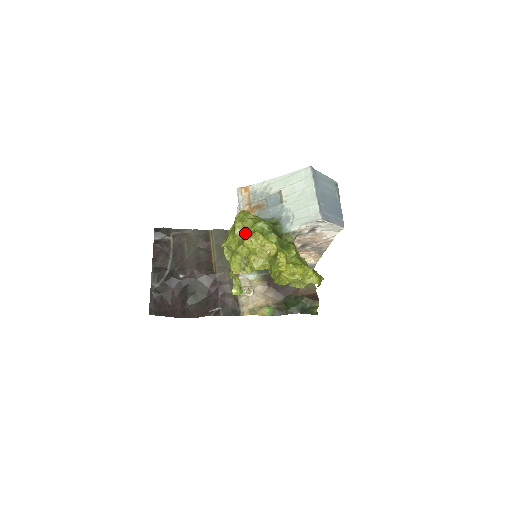
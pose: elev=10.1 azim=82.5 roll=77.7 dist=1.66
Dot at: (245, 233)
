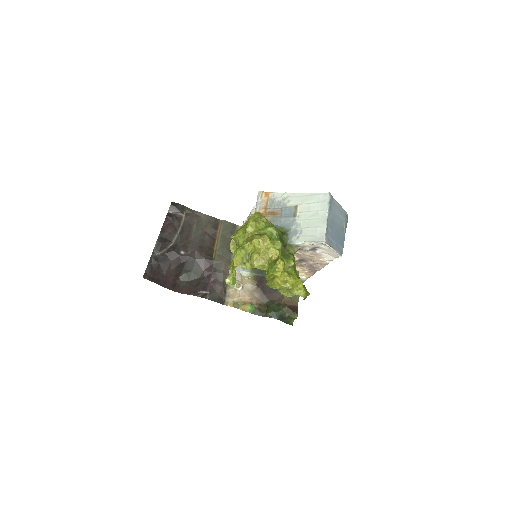
Dot at: (255, 233)
